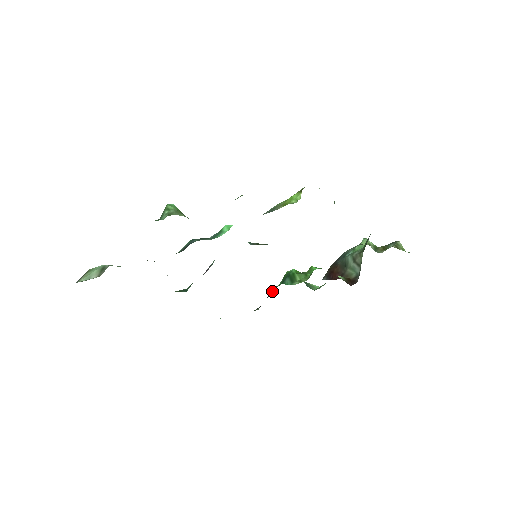
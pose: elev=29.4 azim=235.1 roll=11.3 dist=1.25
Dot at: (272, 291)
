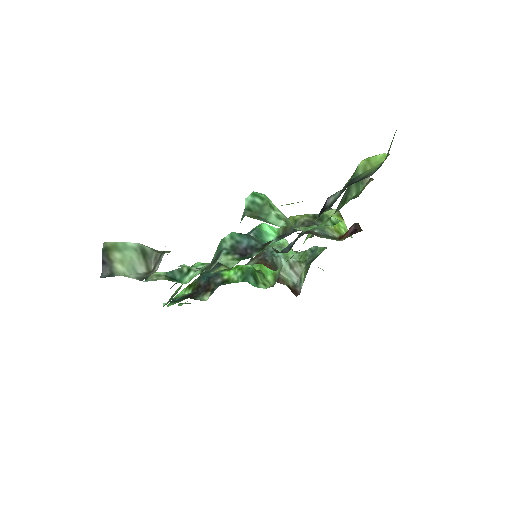
Dot at: (220, 281)
